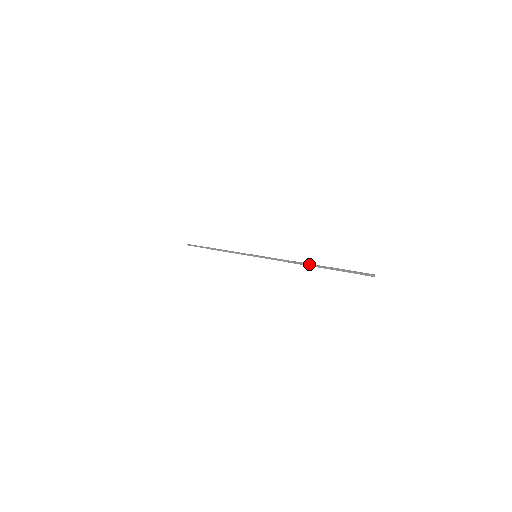
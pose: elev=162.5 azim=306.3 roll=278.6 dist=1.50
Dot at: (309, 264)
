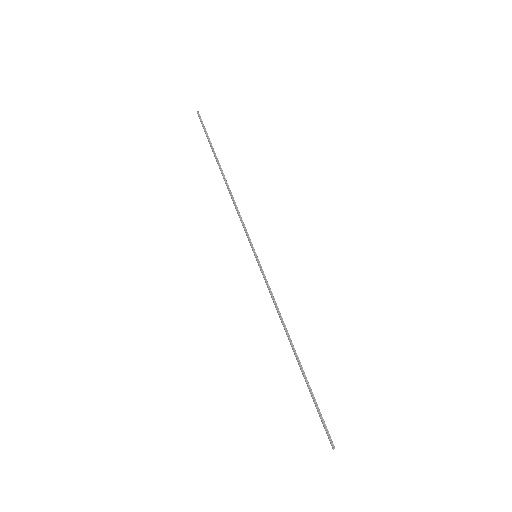
Dot at: (294, 352)
